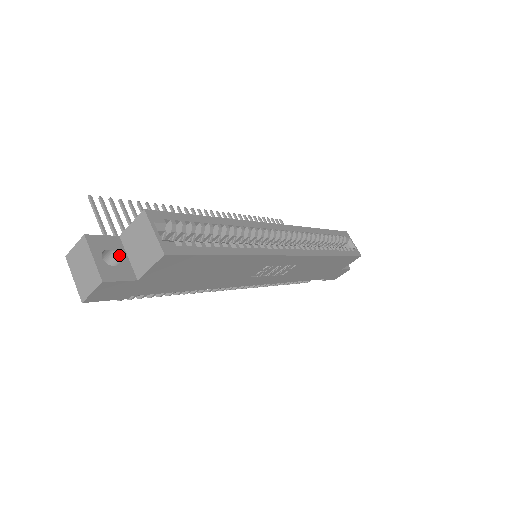
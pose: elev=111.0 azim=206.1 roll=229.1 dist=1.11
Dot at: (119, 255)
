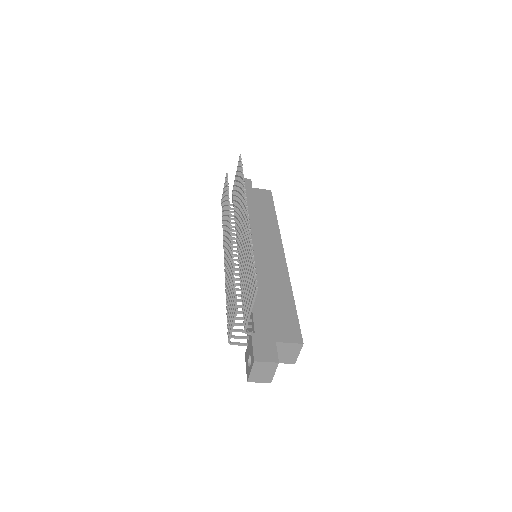
Dot at: occluded
